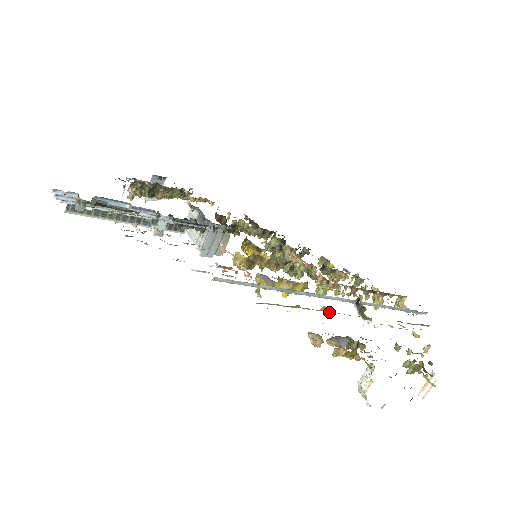
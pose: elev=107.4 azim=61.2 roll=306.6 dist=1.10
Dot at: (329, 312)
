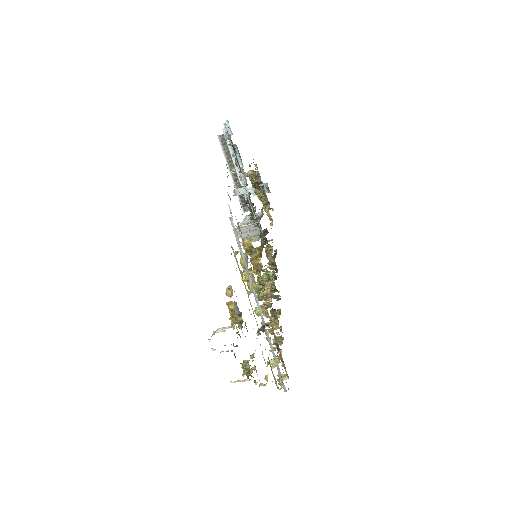
Dot at: (249, 299)
